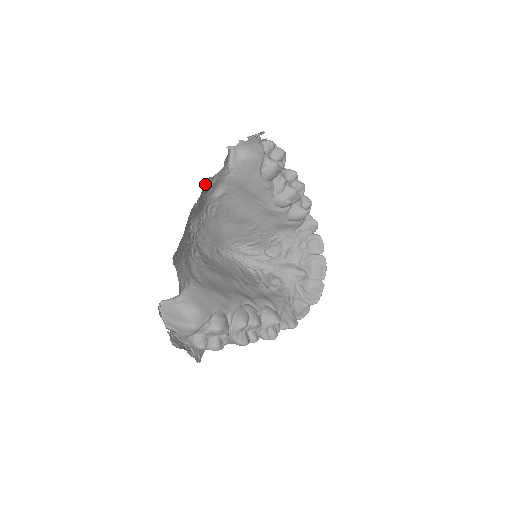
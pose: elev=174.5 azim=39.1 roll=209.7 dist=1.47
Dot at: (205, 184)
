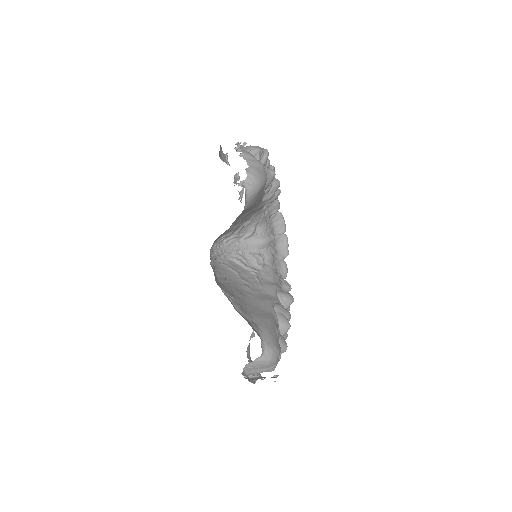
Dot at: occluded
